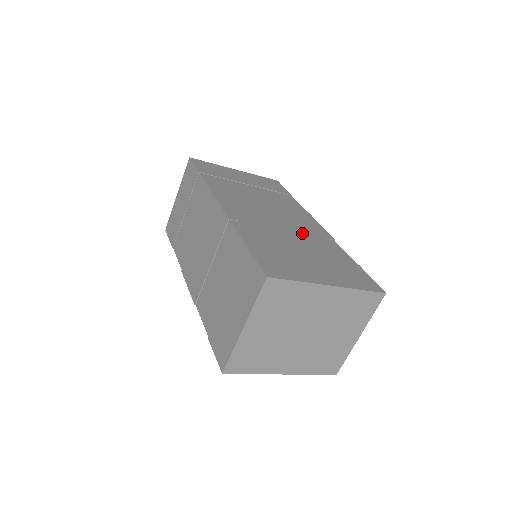
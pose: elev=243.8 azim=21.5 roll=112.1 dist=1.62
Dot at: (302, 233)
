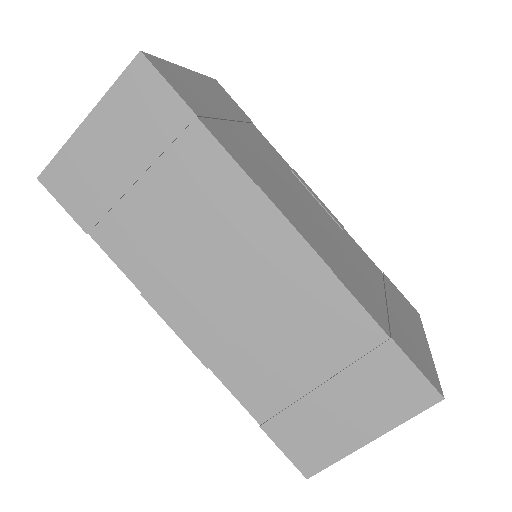
Dot at: (339, 237)
